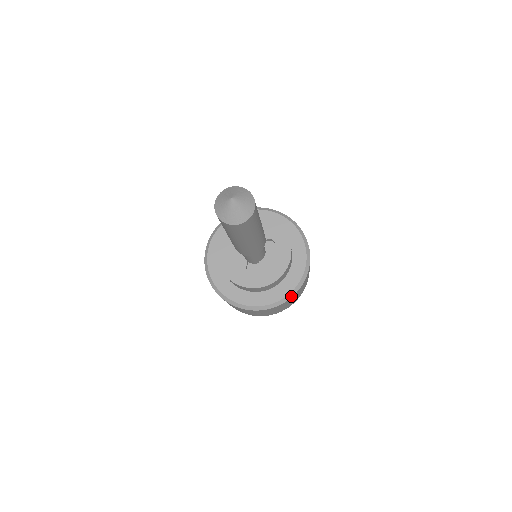
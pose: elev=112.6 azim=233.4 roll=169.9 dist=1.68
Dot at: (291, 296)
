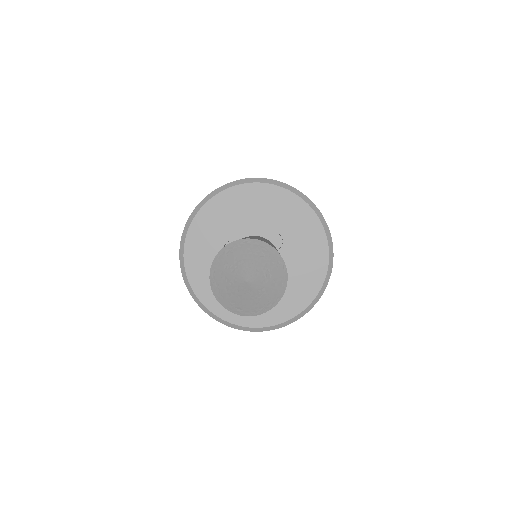
Dot at: (319, 296)
